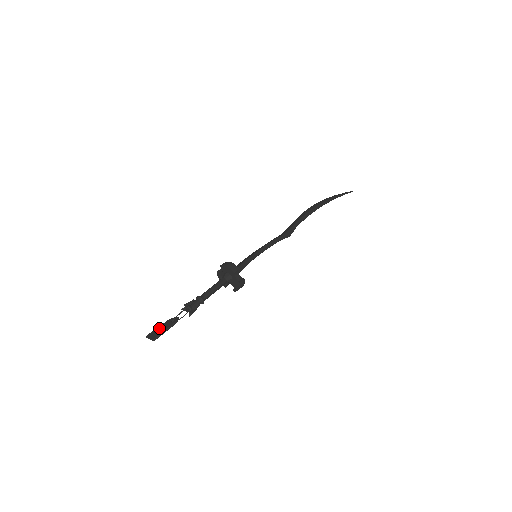
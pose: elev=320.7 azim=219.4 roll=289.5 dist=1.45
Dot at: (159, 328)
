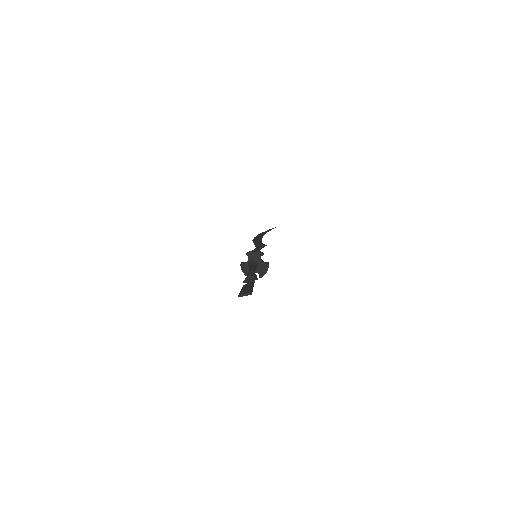
Dot at: (244, 289)
